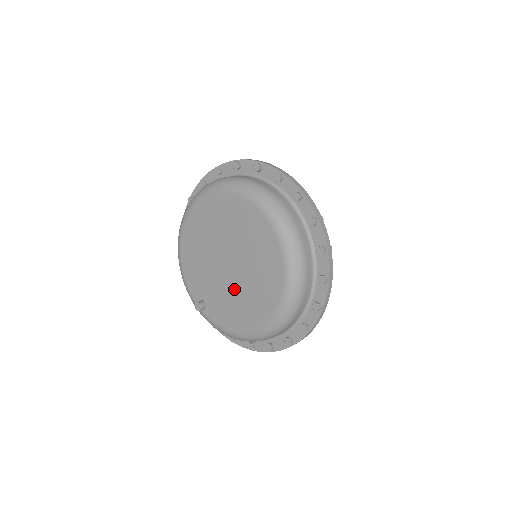
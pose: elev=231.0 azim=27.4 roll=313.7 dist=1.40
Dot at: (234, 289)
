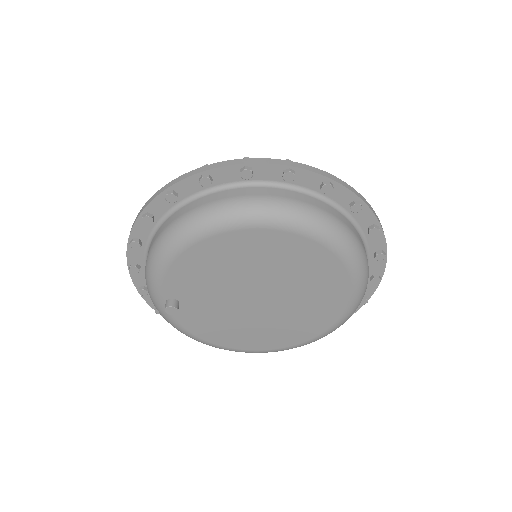
Dot at: (240, 317)
